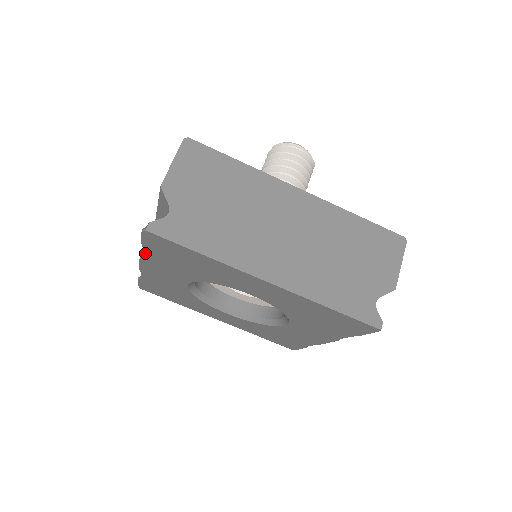
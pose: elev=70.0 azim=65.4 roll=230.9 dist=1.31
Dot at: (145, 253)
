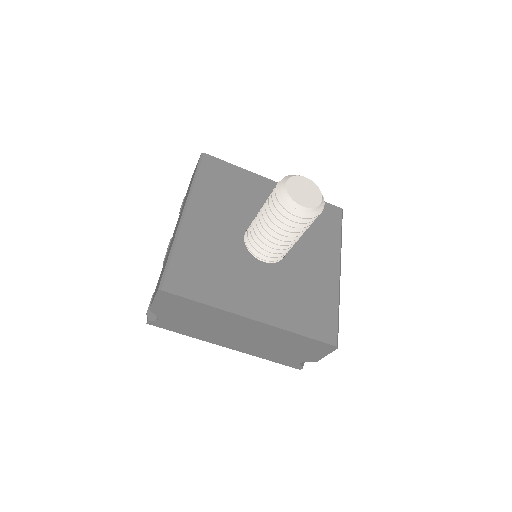
Dot at: occluded
